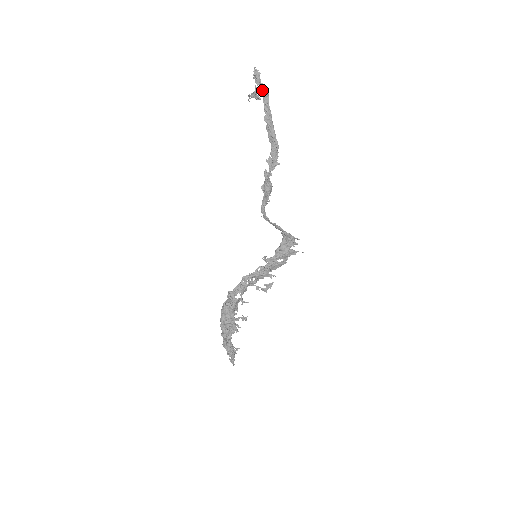
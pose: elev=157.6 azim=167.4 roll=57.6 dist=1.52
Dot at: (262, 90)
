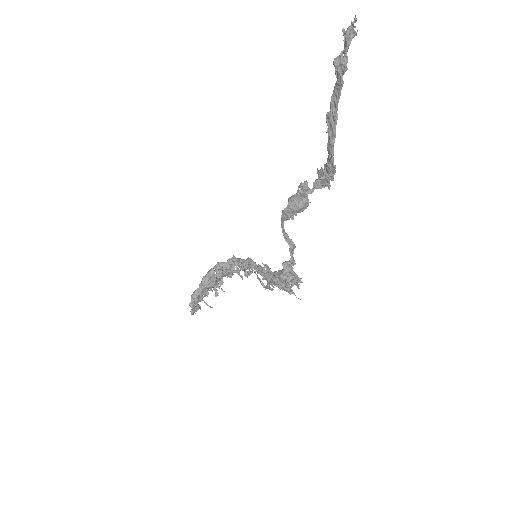
Dot at: (339, 69)
